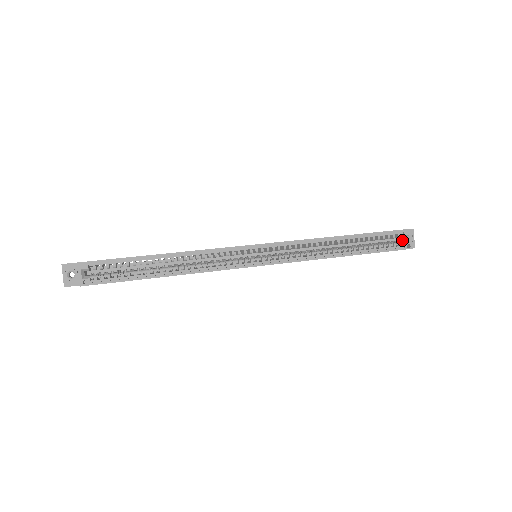
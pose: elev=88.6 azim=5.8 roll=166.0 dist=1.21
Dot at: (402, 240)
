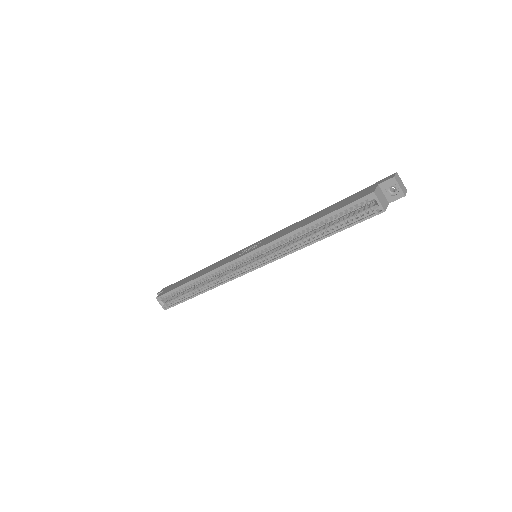
Dot at: occluded
